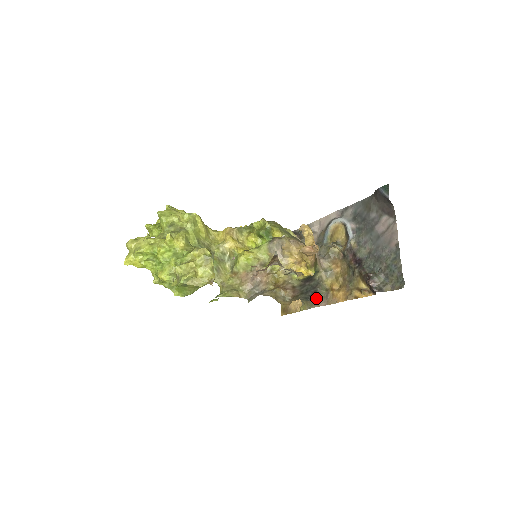
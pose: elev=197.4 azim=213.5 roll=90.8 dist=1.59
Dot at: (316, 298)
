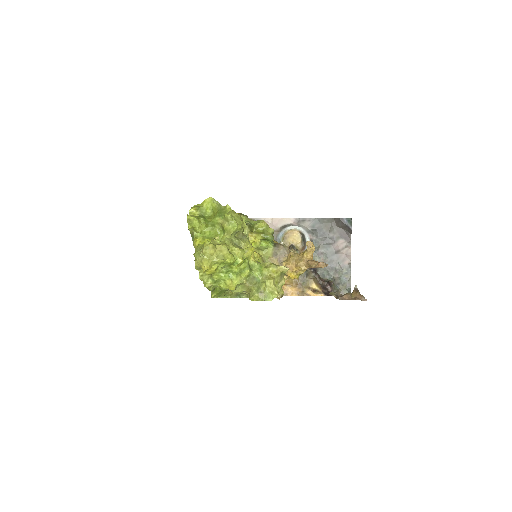
Dot at: occluded
